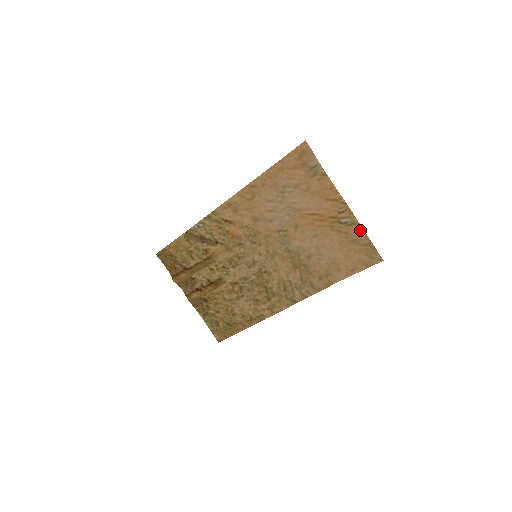
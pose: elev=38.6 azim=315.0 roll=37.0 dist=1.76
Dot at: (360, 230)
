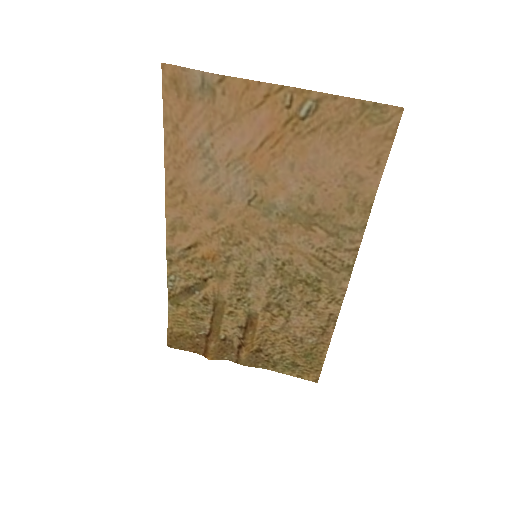
Dot at: (334, 101)
